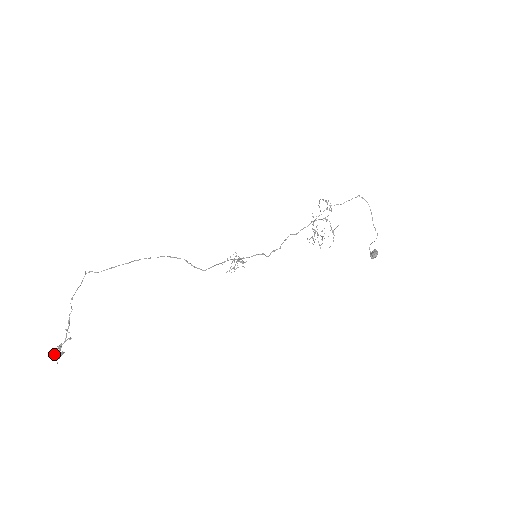
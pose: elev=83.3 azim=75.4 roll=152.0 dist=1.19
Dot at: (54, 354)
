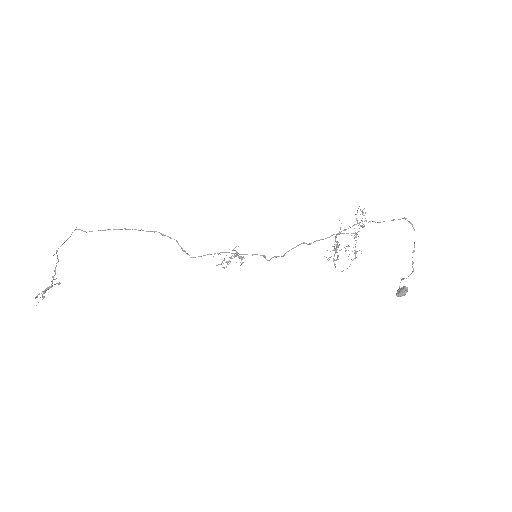
Dot at: occluded
